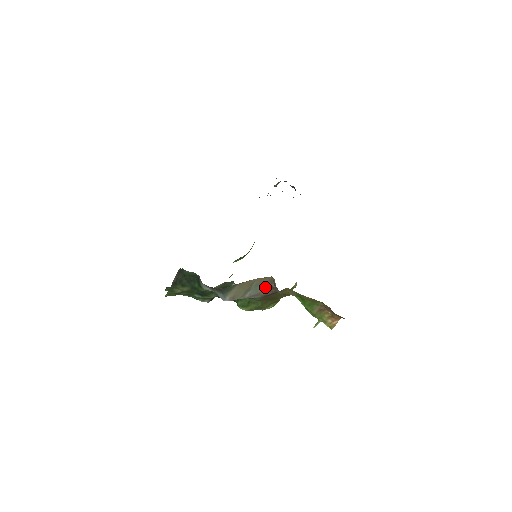
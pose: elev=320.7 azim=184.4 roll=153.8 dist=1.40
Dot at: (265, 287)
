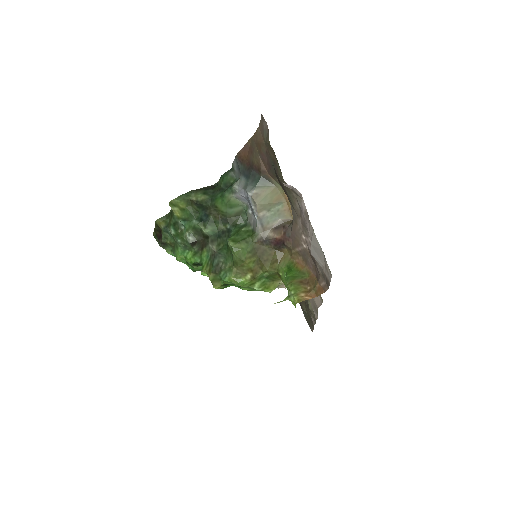
Dot at: (277, 226)
